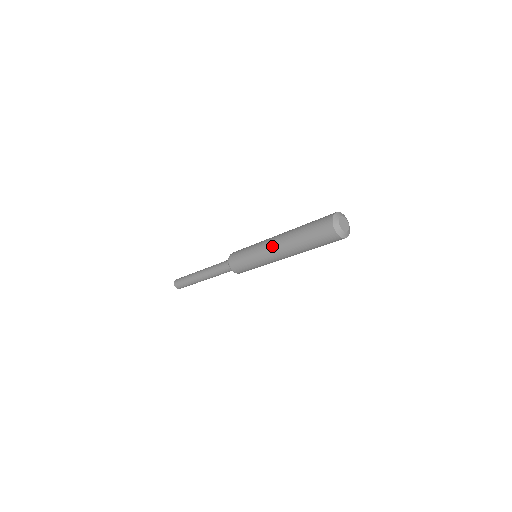
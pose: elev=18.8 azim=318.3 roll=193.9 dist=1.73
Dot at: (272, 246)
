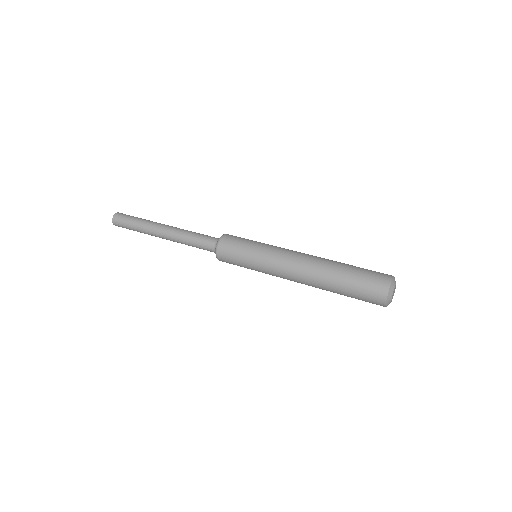
Dot at: (293, 267)
